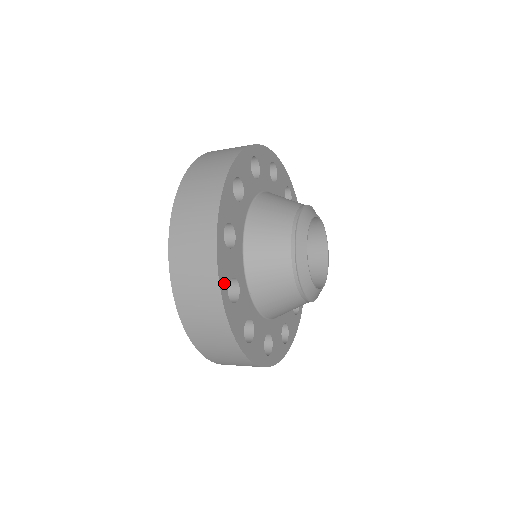
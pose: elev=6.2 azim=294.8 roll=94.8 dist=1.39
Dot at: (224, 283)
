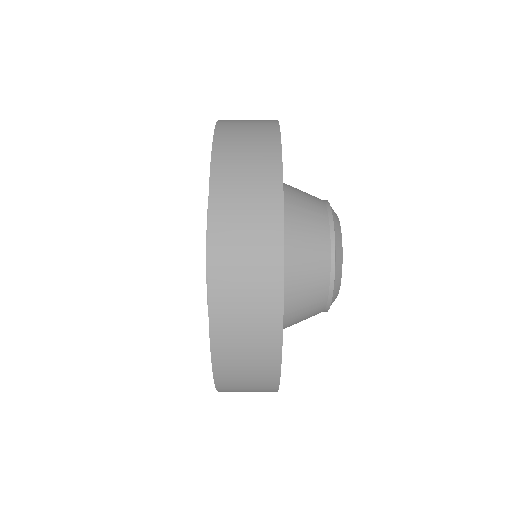
Dot at: occluded
